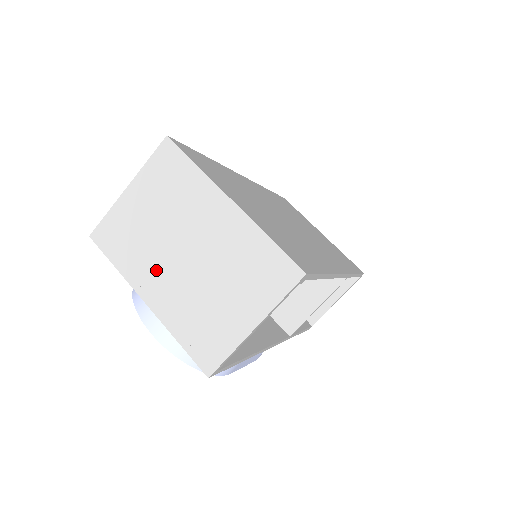
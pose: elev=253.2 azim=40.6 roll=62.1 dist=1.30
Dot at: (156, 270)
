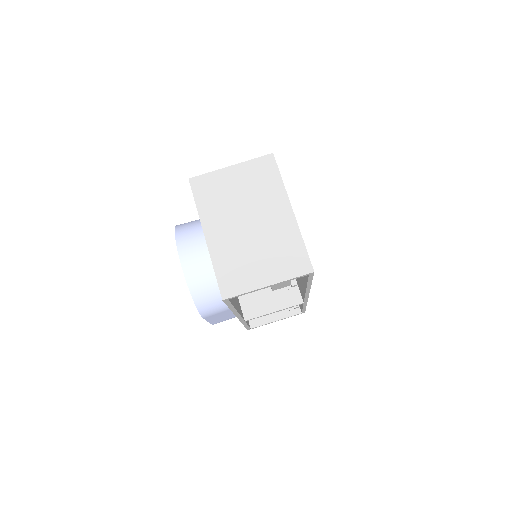
Dot at: (223, 222)
